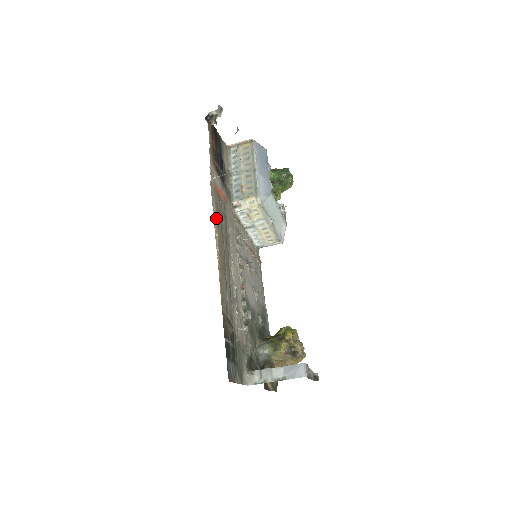
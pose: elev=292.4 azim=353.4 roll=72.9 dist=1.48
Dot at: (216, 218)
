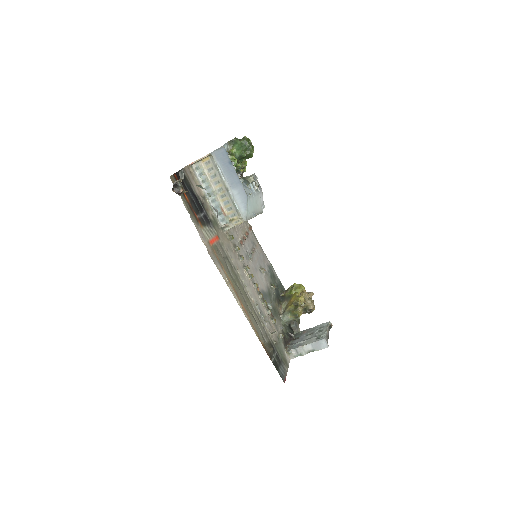
Dot at: (225, 276)
